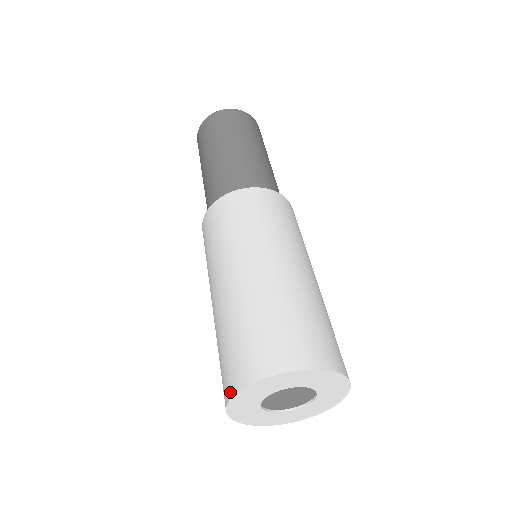
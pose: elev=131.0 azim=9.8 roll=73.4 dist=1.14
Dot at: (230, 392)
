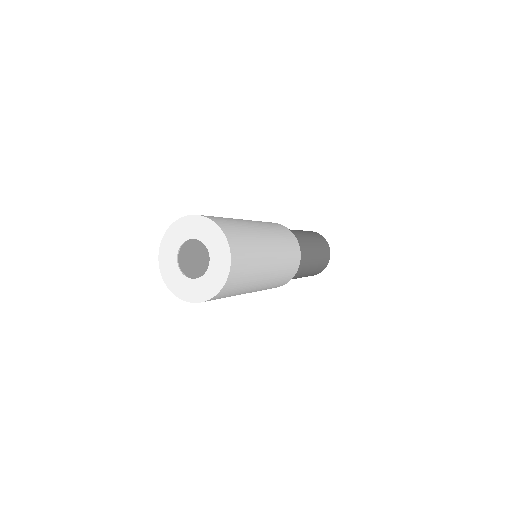
Dot at: (161, 262)
